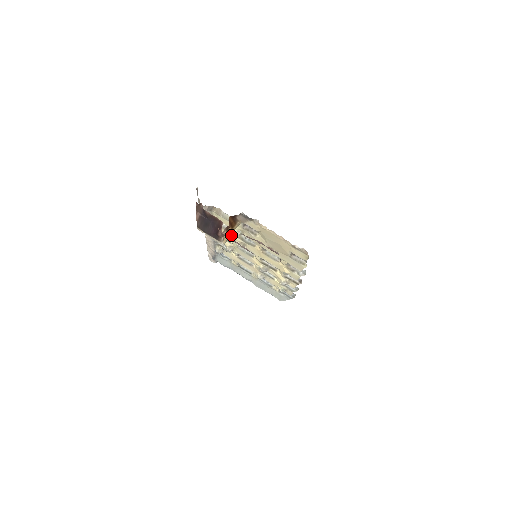
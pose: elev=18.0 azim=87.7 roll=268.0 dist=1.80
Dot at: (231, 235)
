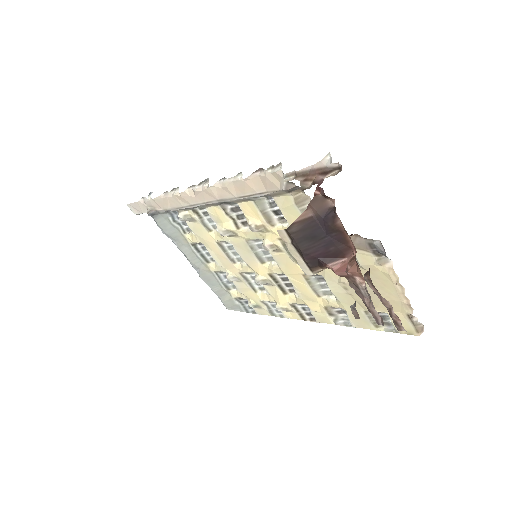
Dot at: (266, 228)
